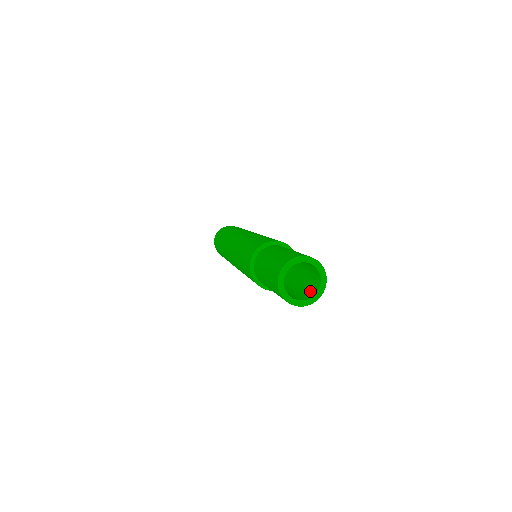
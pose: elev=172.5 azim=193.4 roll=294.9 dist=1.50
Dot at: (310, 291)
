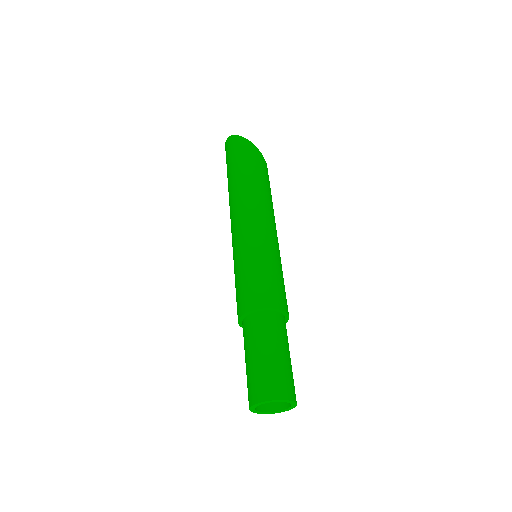
Dot at: occluded
